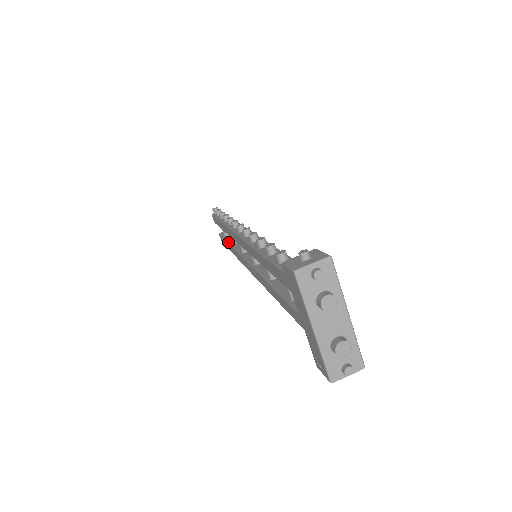
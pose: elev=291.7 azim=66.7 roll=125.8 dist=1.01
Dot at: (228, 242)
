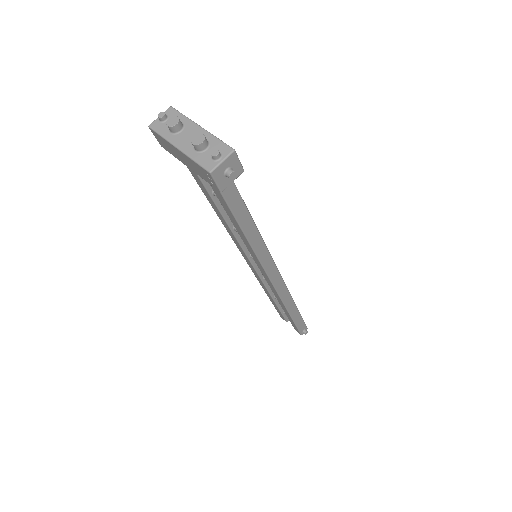
Dot at: occluded
